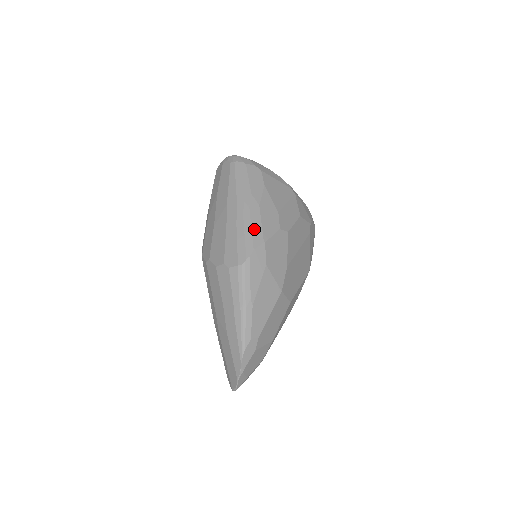
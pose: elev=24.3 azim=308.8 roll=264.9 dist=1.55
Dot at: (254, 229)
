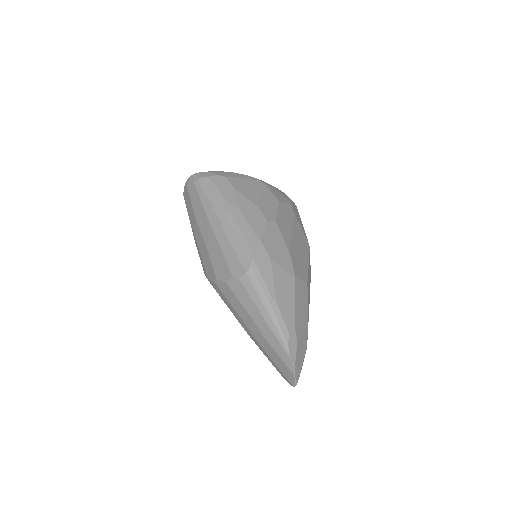
Dot at: (245, 233)
